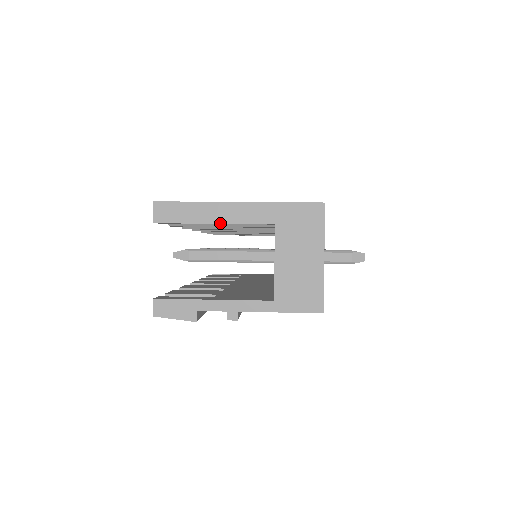
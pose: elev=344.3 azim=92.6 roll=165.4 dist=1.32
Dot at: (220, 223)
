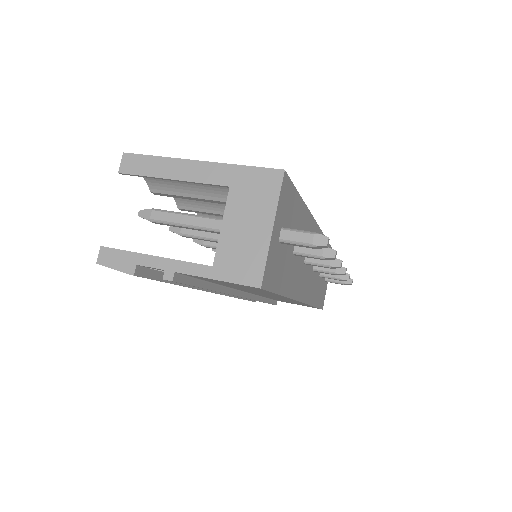
Dot at: (177, 179)
